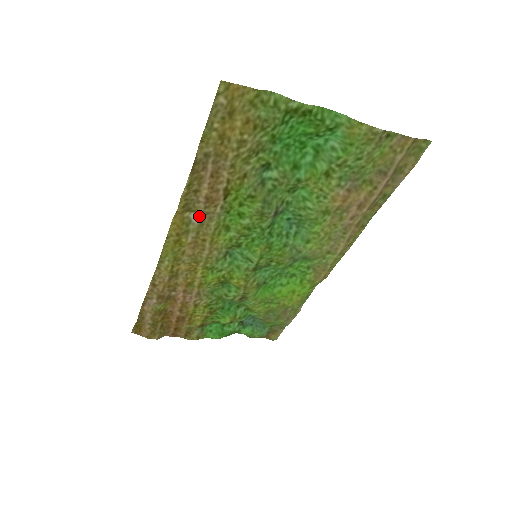
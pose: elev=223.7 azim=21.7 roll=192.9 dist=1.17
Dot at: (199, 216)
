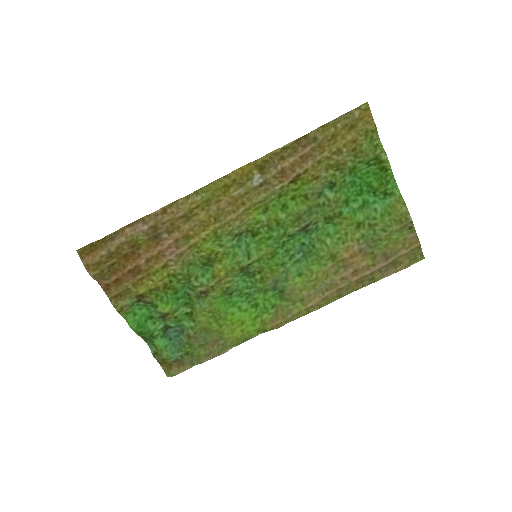
Dot at: (261, 181)
